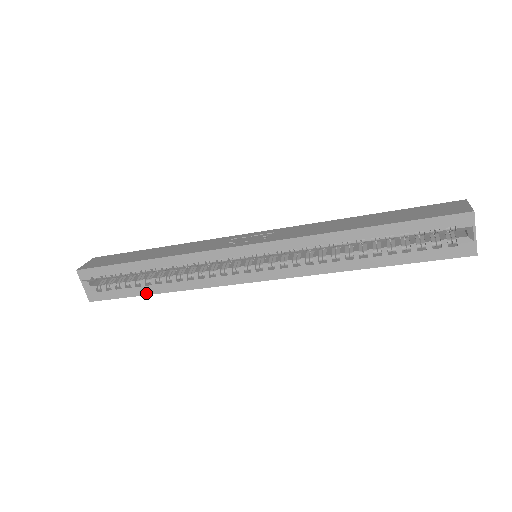
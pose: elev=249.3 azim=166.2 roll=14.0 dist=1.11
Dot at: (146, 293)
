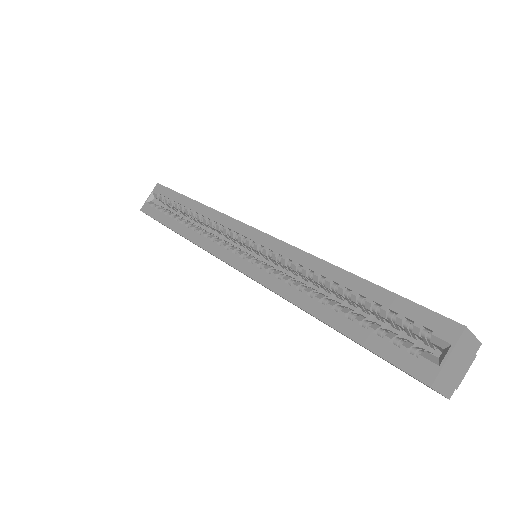
Dot at: (169, 225)
